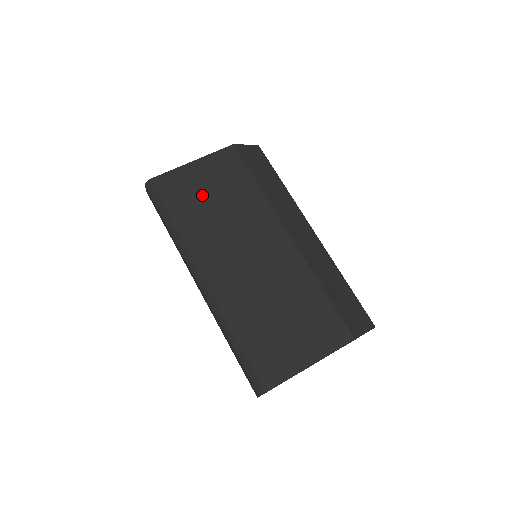
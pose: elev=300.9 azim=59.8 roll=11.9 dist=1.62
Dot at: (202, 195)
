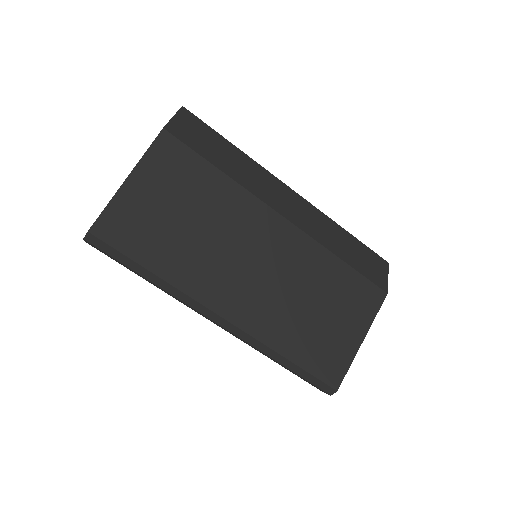
Dot at: (165, 219)
